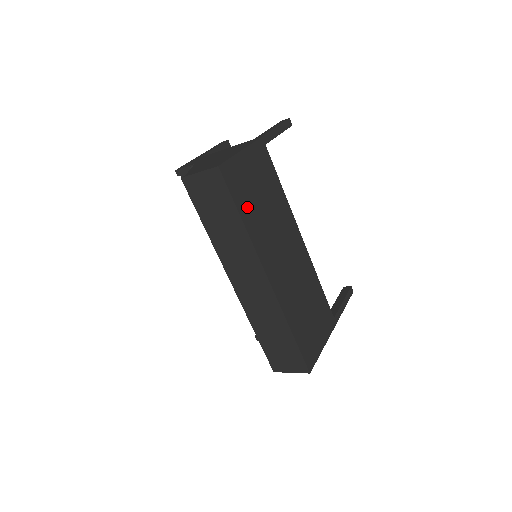
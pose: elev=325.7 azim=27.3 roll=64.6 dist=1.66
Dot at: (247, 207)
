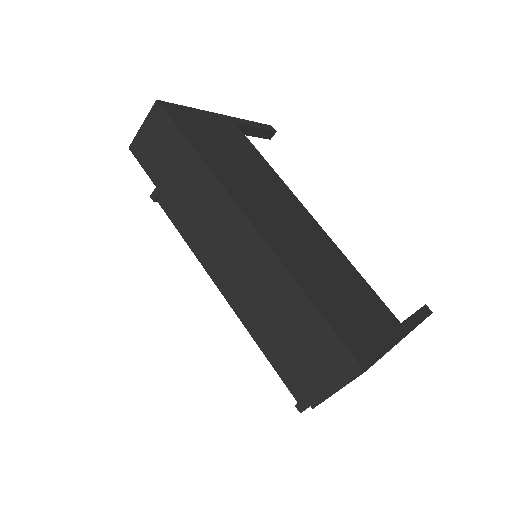
Dot at: (205, 146)
